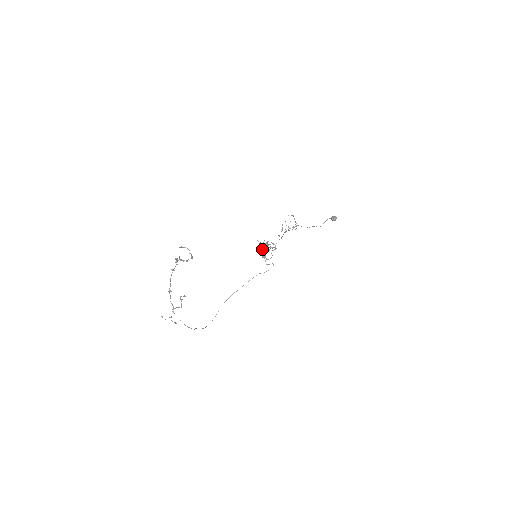
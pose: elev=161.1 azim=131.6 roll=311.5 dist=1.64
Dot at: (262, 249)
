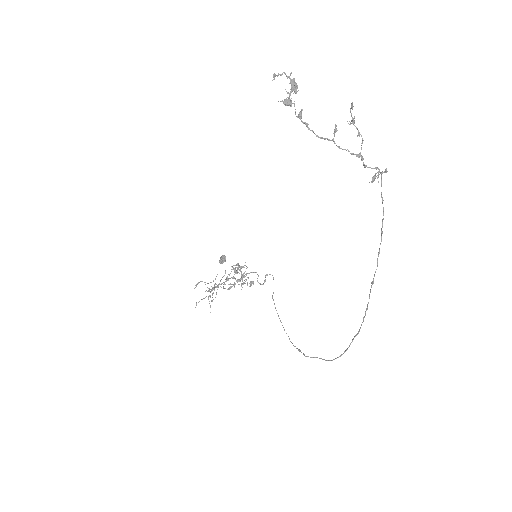
Dot at: (241, 275)
